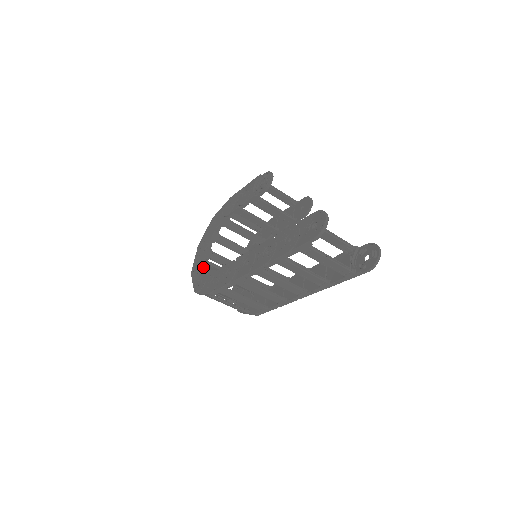
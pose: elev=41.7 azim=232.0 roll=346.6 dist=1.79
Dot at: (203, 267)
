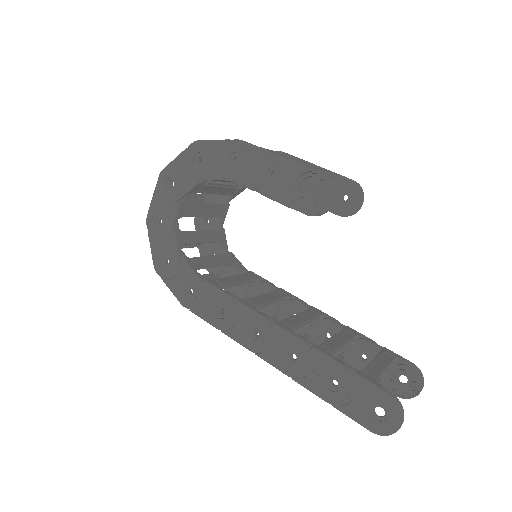
Dot at: (172, 239)
